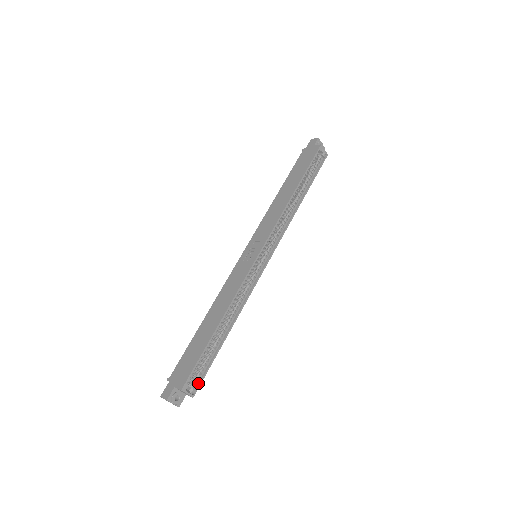
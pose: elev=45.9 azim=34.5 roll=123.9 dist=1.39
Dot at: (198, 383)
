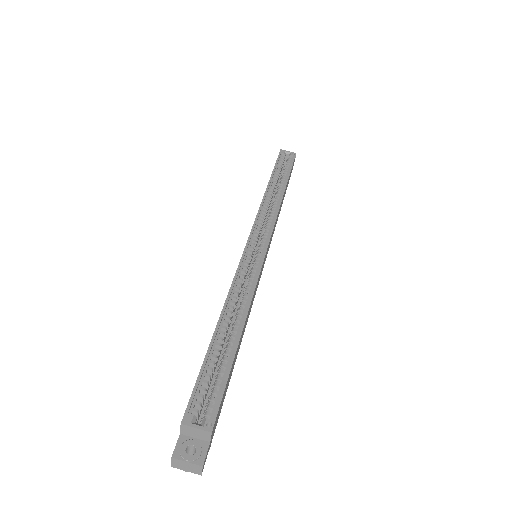
Dot at: (215, 410)
